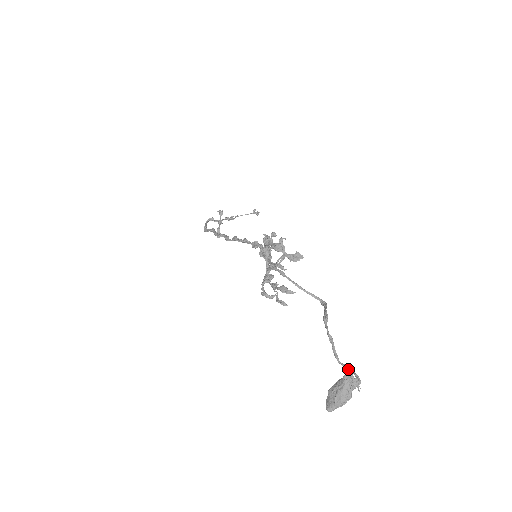
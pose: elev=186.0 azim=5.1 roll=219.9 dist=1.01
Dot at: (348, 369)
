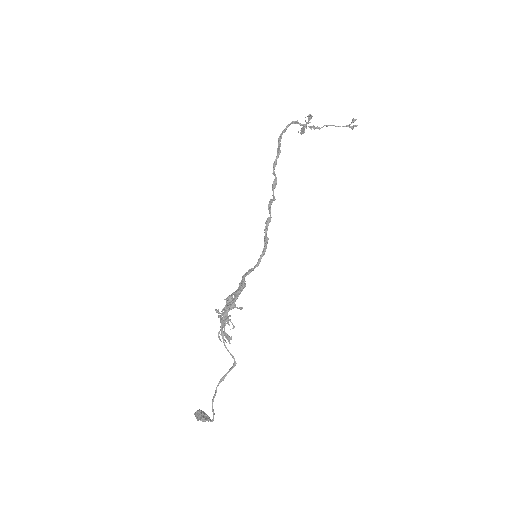
Dot at: (212, 411)
